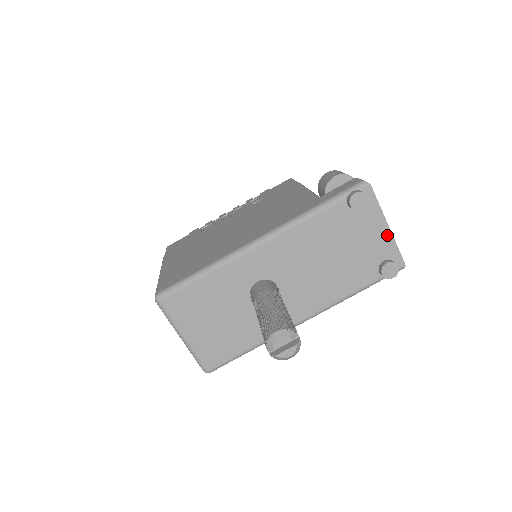
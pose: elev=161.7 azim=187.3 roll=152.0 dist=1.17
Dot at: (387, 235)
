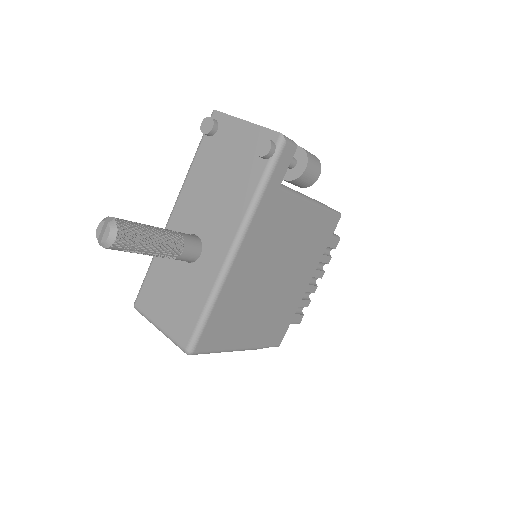
Dot at: (249, 127)
